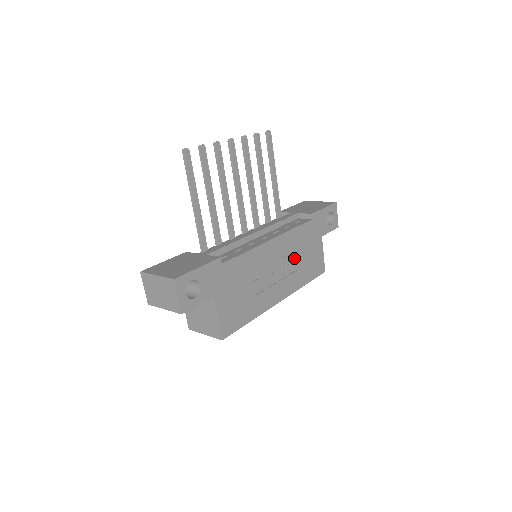
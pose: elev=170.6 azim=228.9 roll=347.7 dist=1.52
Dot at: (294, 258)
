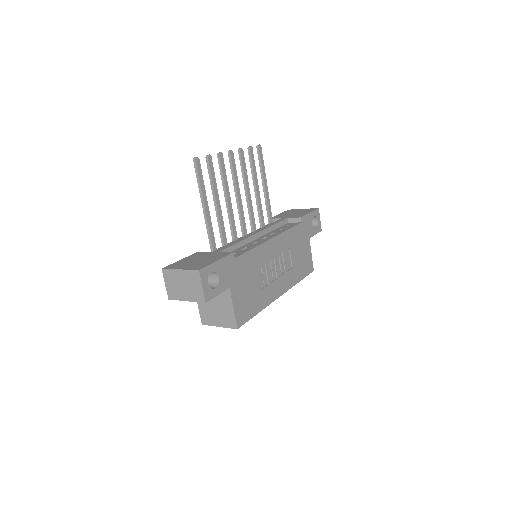
Dot at: (289, 257)
